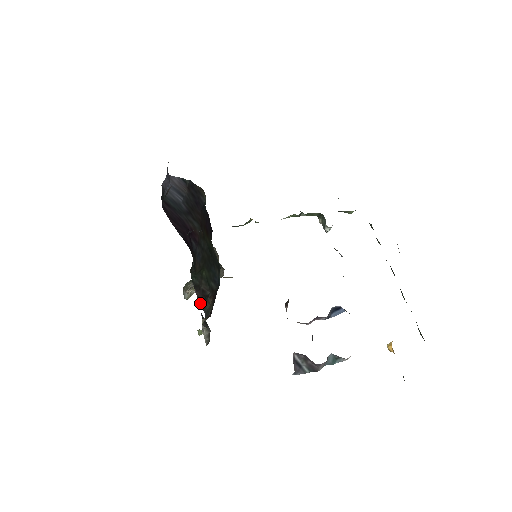
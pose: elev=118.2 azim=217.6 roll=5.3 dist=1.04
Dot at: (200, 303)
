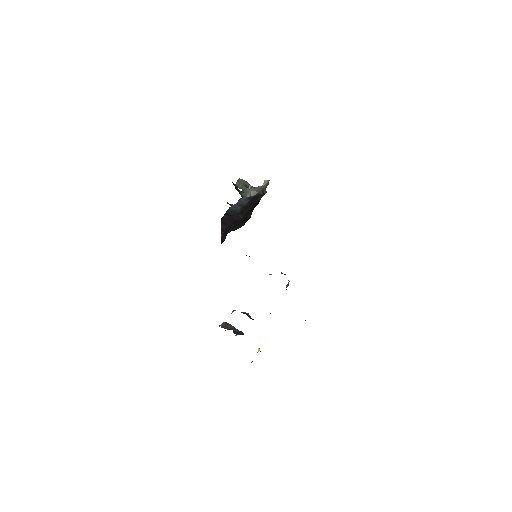
Dot at: occluded
